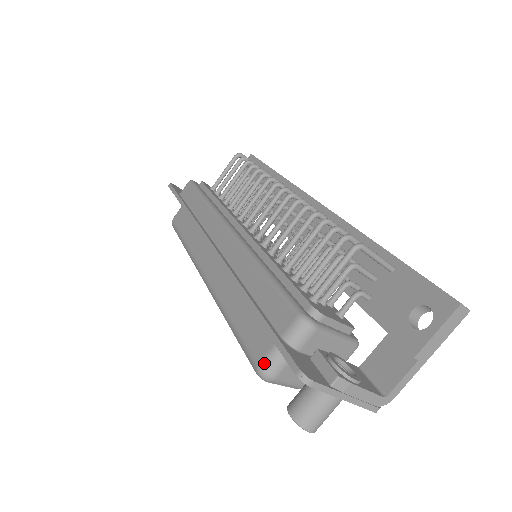
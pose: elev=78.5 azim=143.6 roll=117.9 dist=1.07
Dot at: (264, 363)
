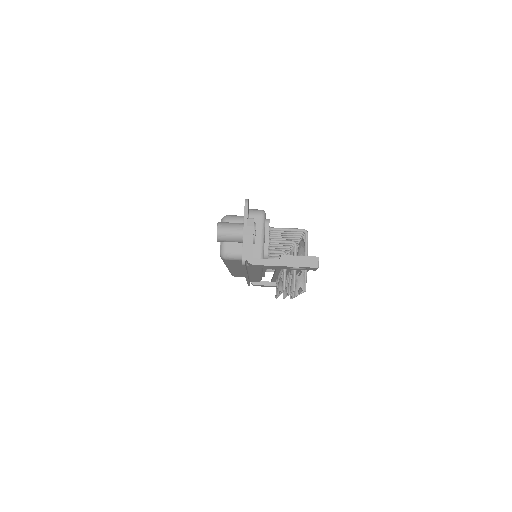
Dot at: (230, 215)
